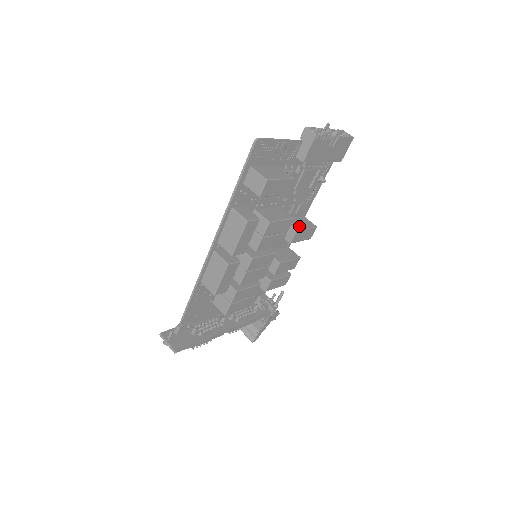
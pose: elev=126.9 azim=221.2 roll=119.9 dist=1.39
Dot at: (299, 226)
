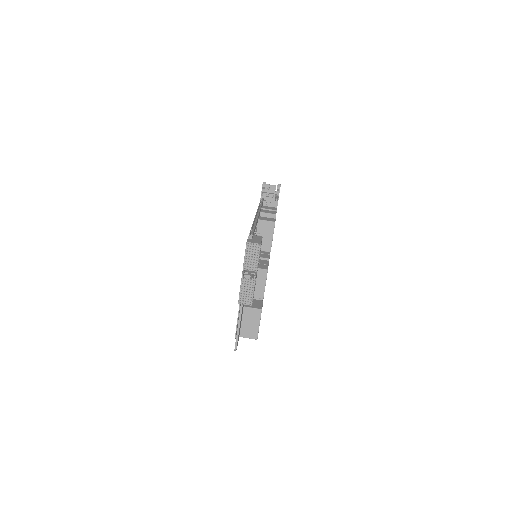
Dot at: (267, 243)
